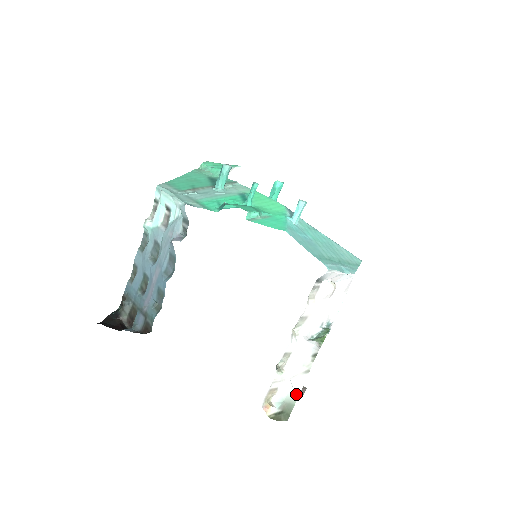
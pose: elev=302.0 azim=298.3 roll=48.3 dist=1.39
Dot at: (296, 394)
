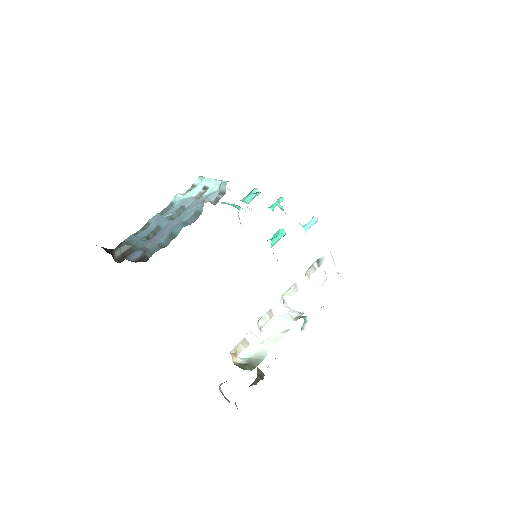
Dot at: (267, 351)
